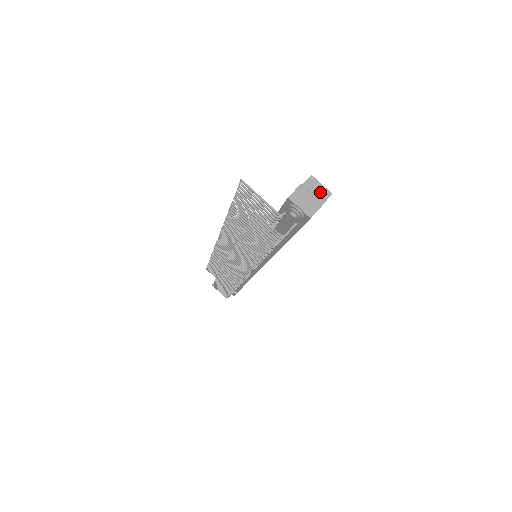
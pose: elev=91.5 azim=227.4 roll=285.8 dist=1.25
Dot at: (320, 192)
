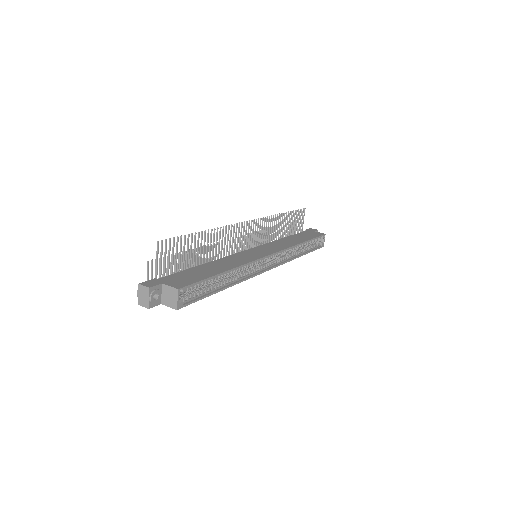
Dot at: (173, 301)
